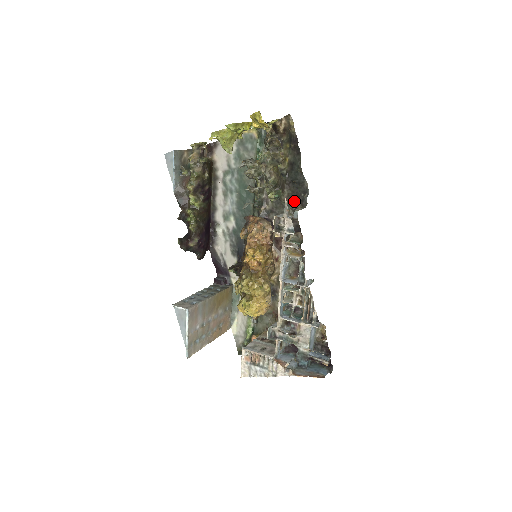
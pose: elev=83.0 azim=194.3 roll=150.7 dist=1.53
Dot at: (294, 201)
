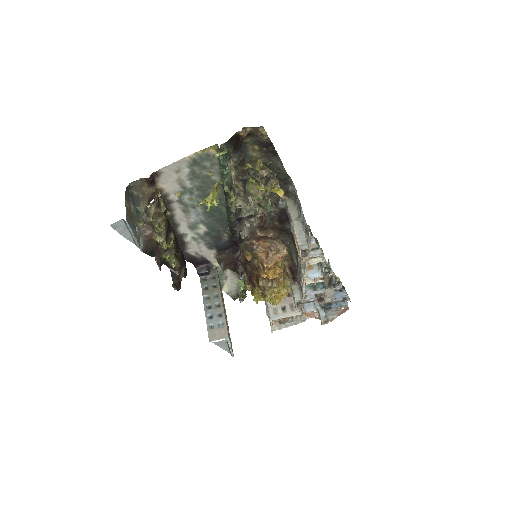
Dot at: occluded
